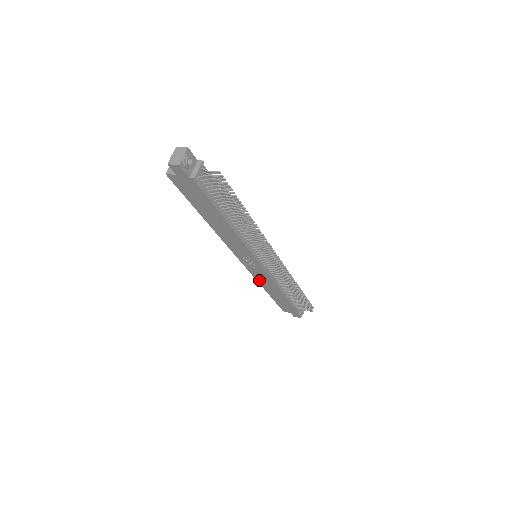
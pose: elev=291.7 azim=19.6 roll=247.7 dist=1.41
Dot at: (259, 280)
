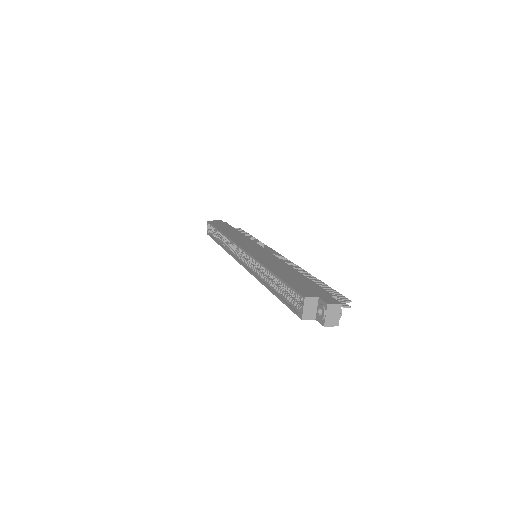
Dot at: occluded
